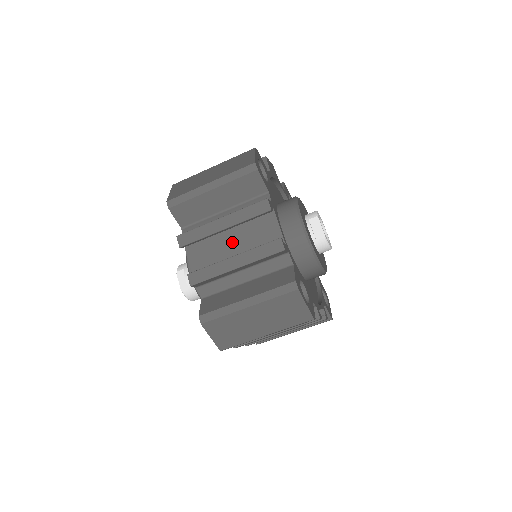
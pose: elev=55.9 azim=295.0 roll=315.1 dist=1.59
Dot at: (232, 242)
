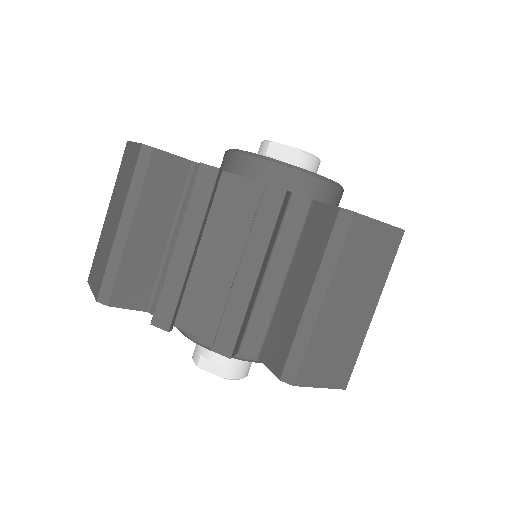
Dot at: (218, 258)
